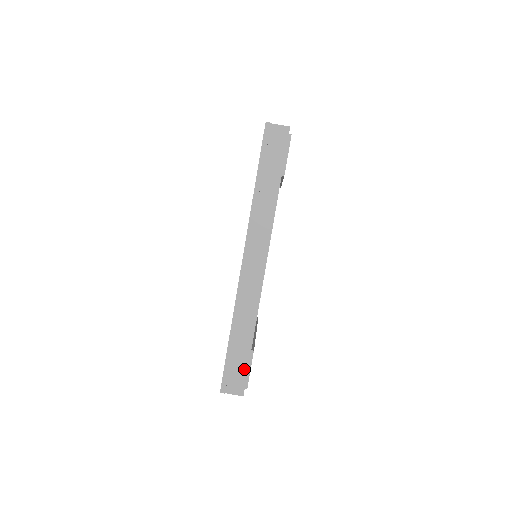
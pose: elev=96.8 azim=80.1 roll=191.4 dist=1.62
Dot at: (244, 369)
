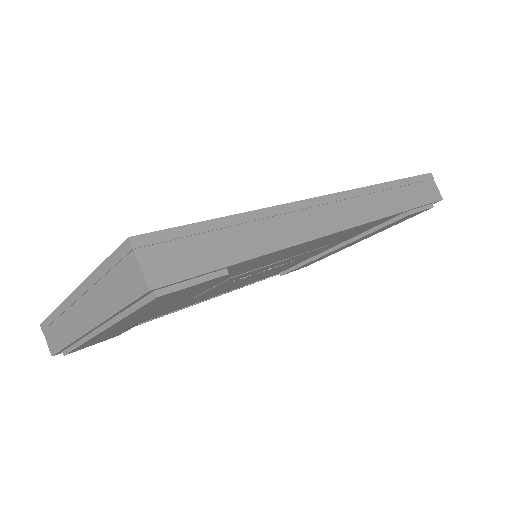
Dot at: (201, 266)
